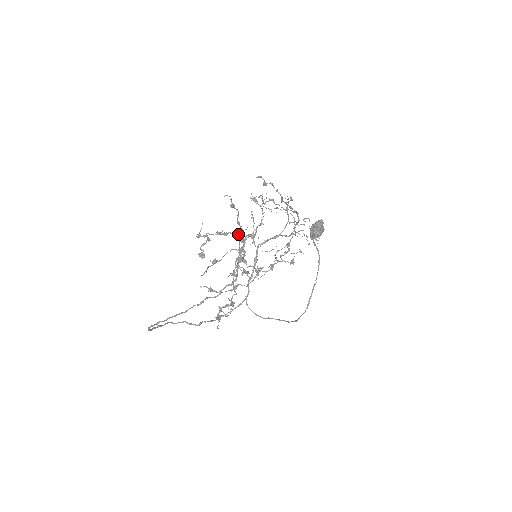
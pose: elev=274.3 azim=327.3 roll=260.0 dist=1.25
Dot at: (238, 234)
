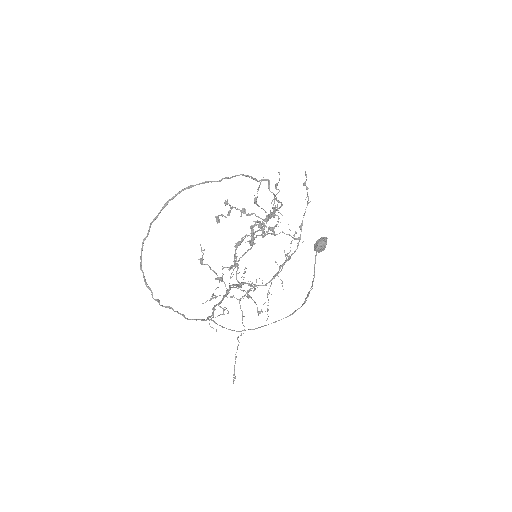
Dot at: (244, 236)
